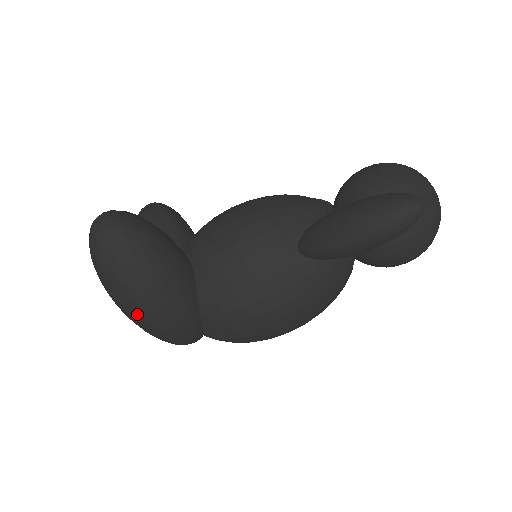
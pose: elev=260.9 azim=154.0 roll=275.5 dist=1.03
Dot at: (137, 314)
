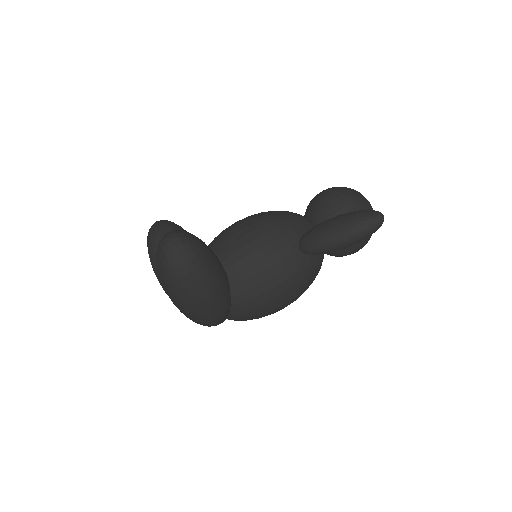
Dot at: (195, 305)
